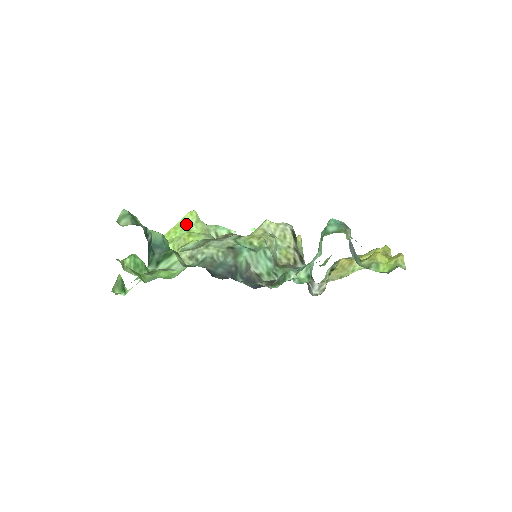
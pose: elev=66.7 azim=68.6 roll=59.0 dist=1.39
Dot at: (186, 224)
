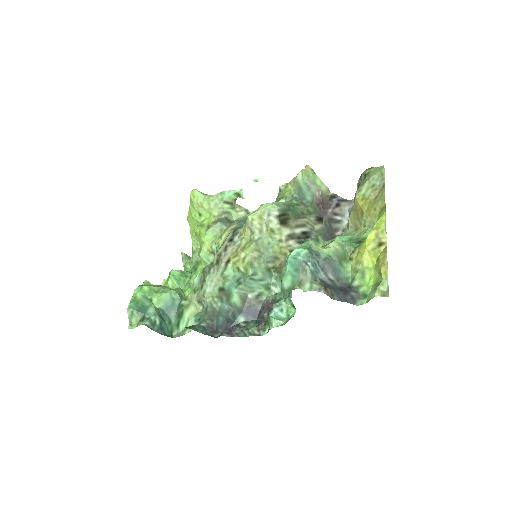
Dot at: (195, 208)
